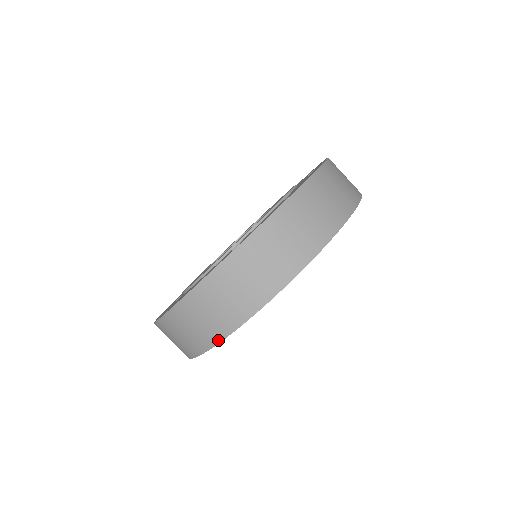
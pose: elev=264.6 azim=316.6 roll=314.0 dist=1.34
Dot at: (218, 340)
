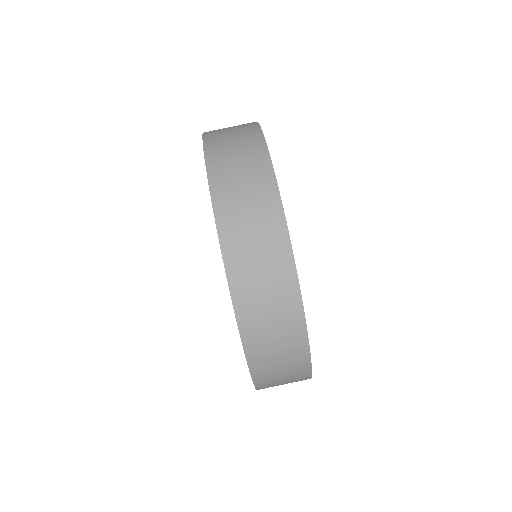
Dot at: occluded
